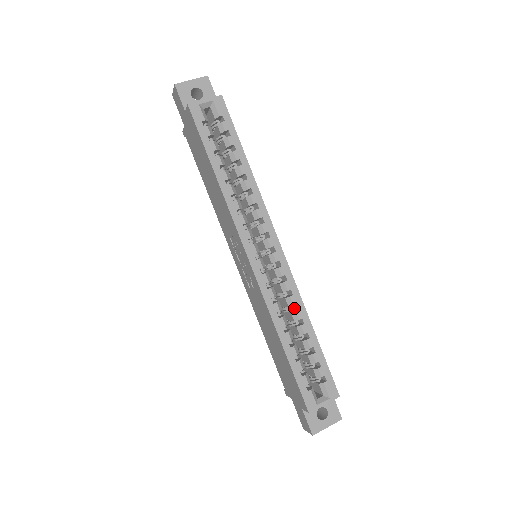
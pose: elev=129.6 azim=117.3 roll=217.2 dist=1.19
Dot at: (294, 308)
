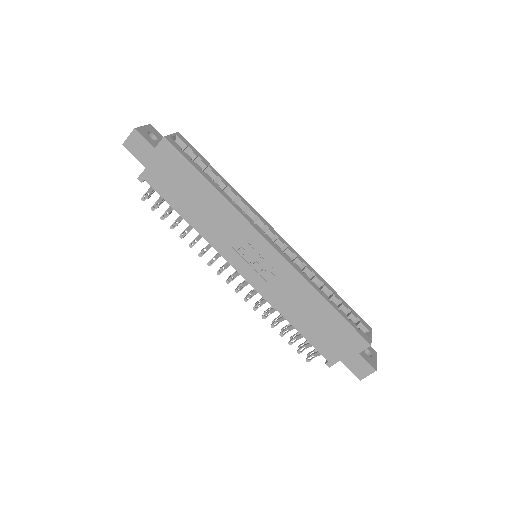
Dot at: occluded
